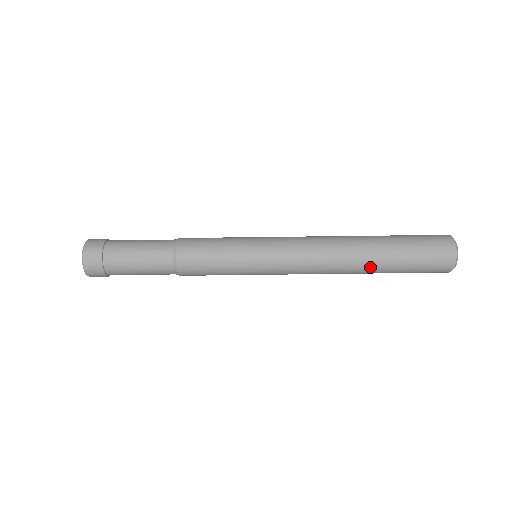
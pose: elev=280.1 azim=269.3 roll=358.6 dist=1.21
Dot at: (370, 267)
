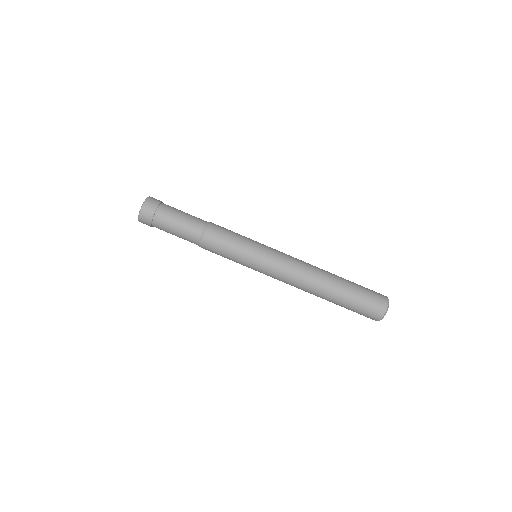
Dot at: occluded
